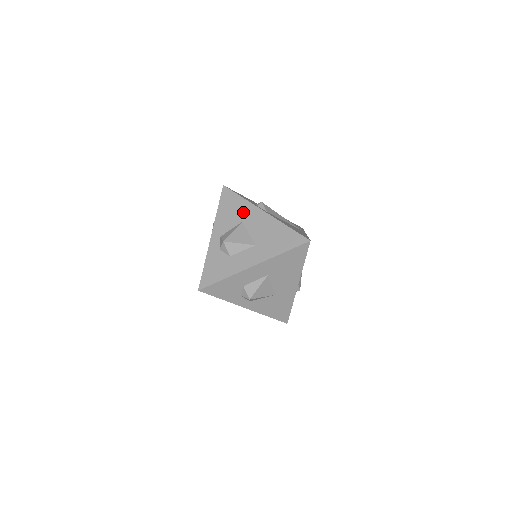
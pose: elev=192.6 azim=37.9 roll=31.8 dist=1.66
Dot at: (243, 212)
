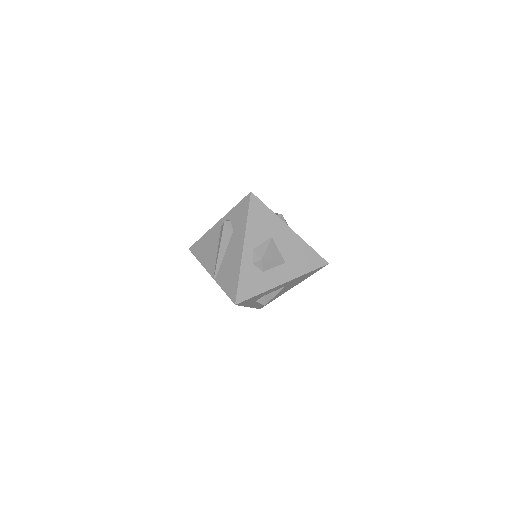
Dot at: (272, 226)
